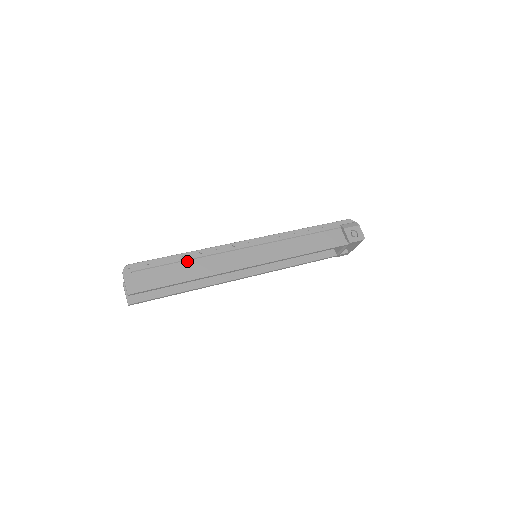
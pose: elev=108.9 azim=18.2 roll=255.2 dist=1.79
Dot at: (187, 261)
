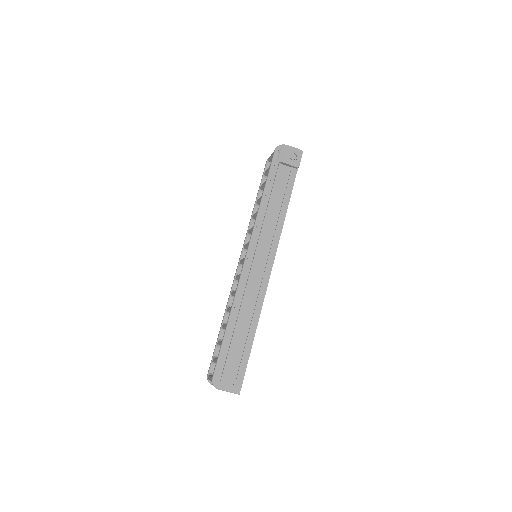
Dot at: (236, 326)
